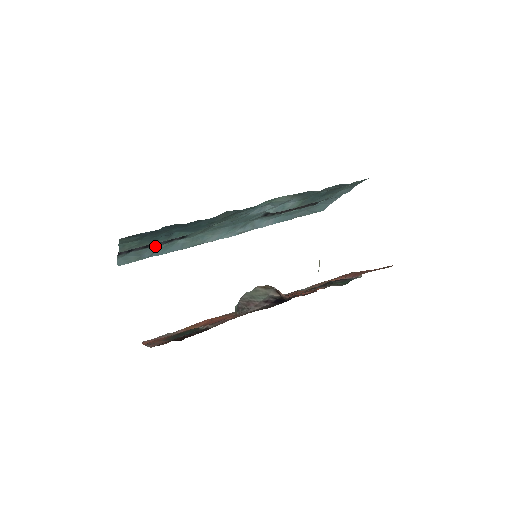
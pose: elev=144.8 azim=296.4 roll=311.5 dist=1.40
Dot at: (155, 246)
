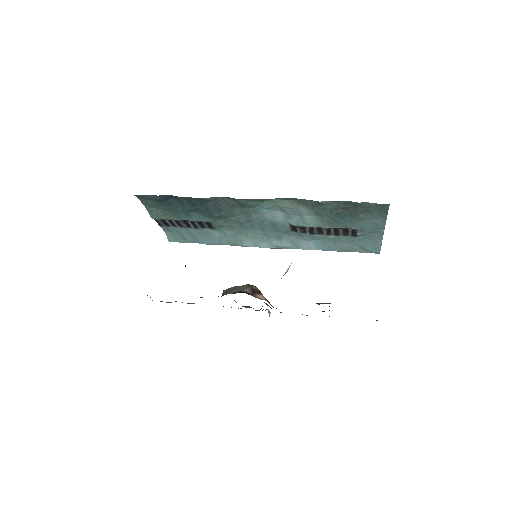
Dot at: (192, 229)
